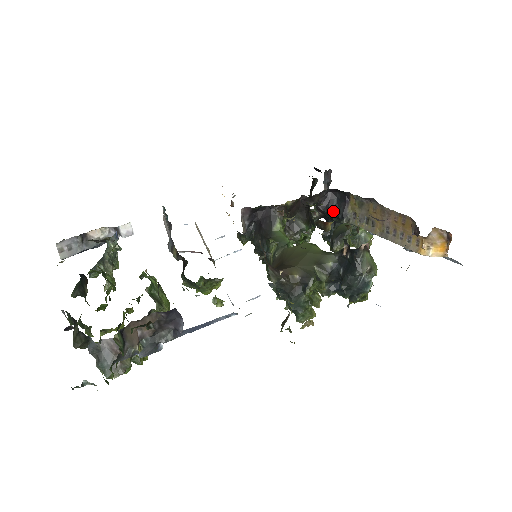
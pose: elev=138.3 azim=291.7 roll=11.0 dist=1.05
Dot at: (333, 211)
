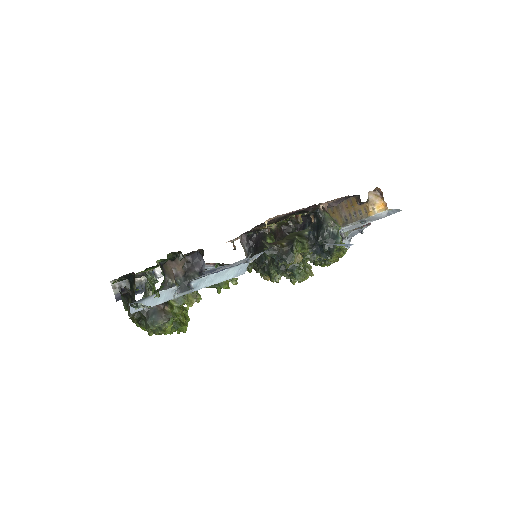
Dot at: occluded
